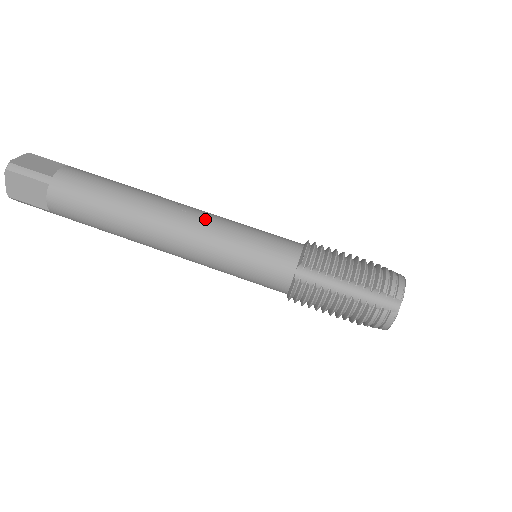
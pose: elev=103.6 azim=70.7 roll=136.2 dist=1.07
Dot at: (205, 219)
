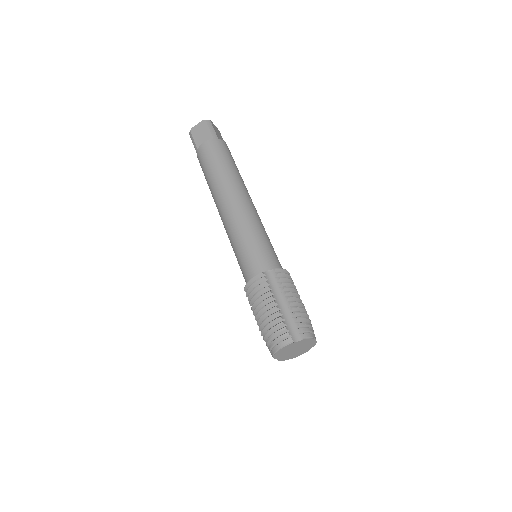
Dot at: (256, 213)
